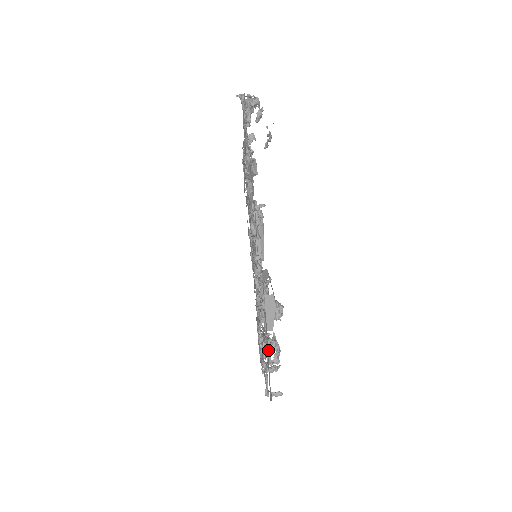
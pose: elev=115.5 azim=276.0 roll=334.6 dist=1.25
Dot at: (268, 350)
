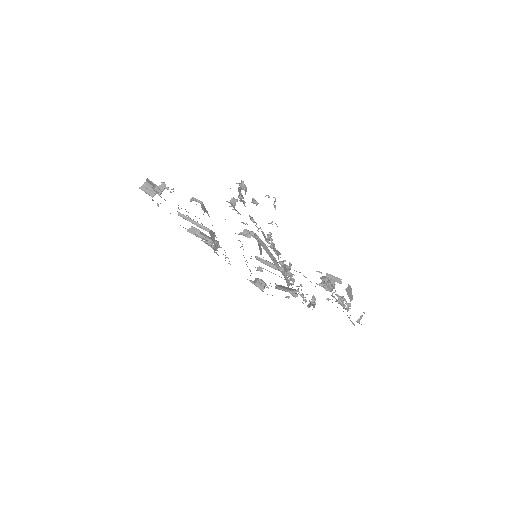
Dot at: (343, 306)
